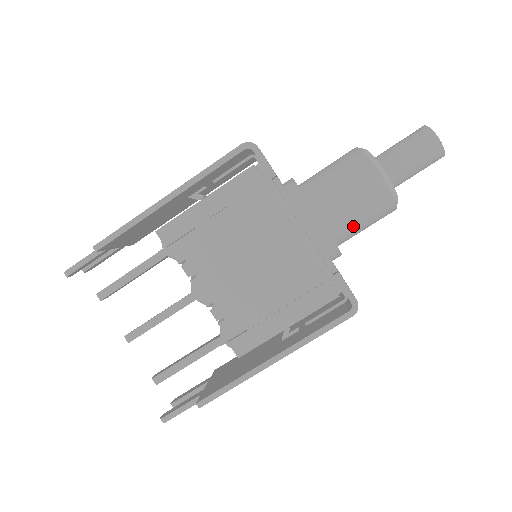
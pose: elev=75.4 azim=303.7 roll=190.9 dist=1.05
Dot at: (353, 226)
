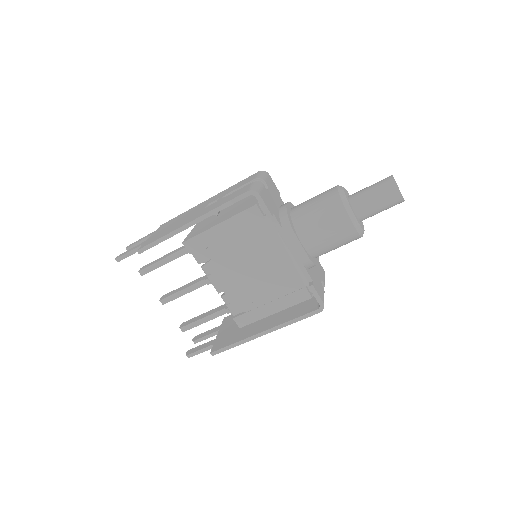
Dot at: (327, 250)
